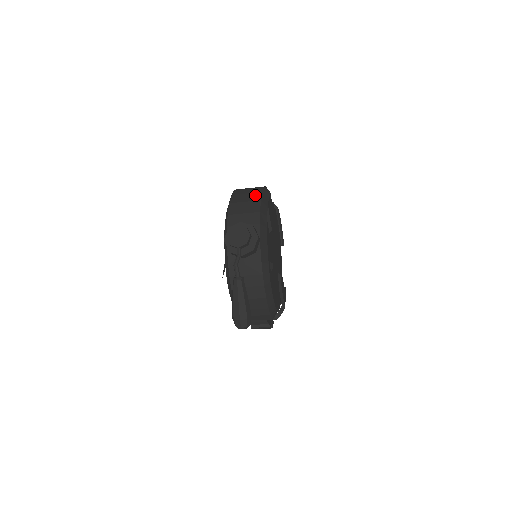
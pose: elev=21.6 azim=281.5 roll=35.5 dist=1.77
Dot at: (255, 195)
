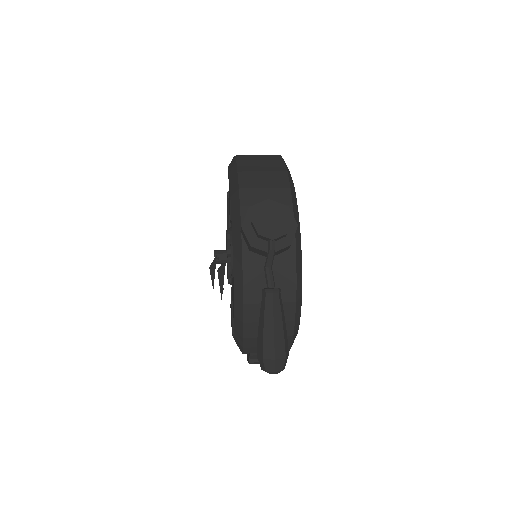
Dot at: (275, 163)
